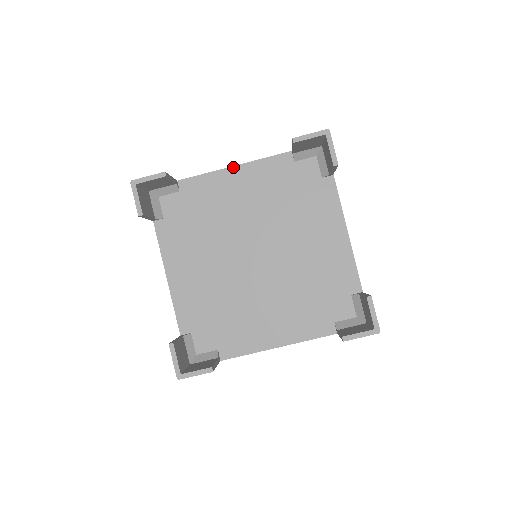
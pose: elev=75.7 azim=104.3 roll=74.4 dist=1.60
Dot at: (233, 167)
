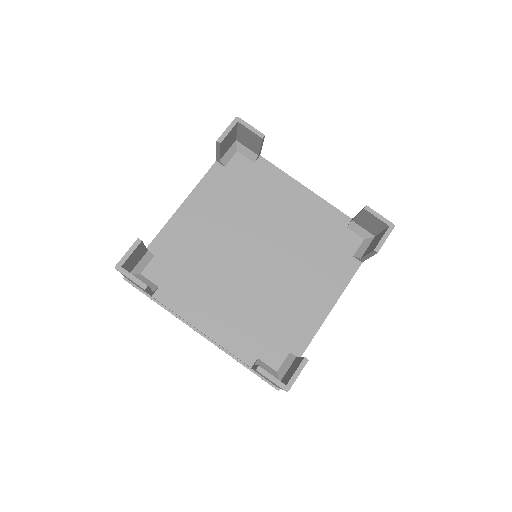
Dot at: (305, 187)
